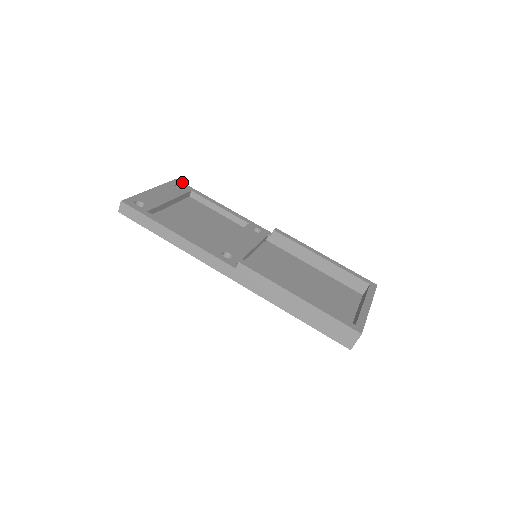
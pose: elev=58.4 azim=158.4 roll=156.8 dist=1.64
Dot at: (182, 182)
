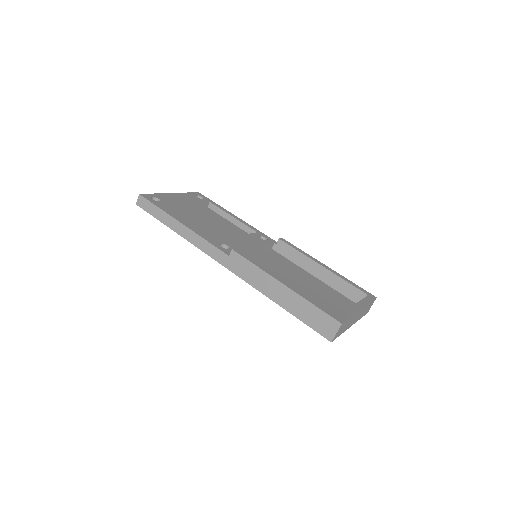
Dot at: (203, 195)
